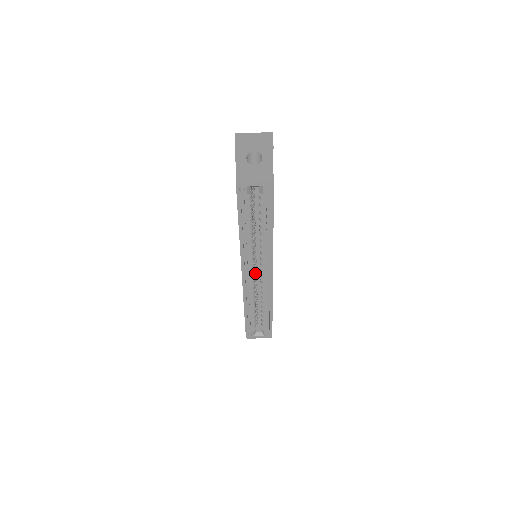
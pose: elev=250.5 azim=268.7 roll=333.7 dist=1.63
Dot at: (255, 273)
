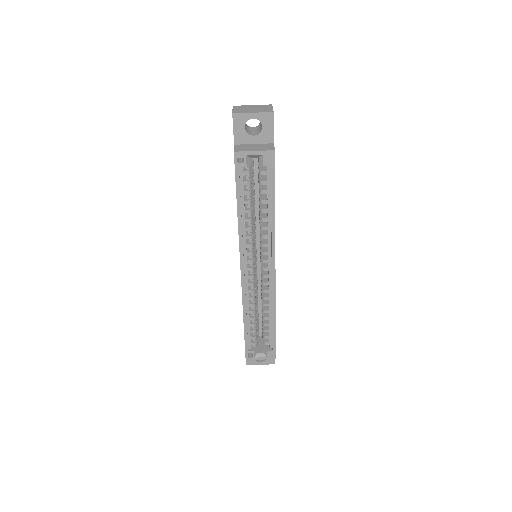
Dot at: (255, 274)
